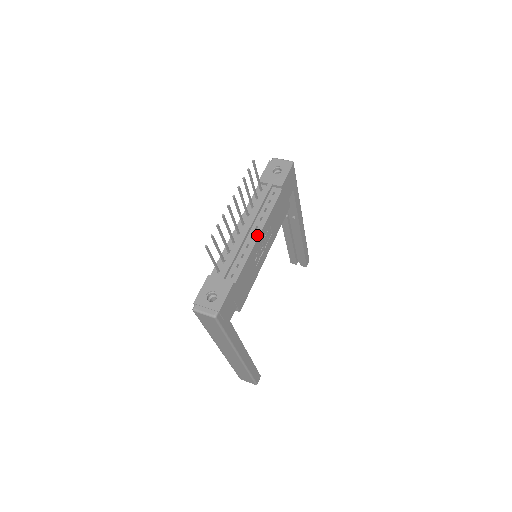
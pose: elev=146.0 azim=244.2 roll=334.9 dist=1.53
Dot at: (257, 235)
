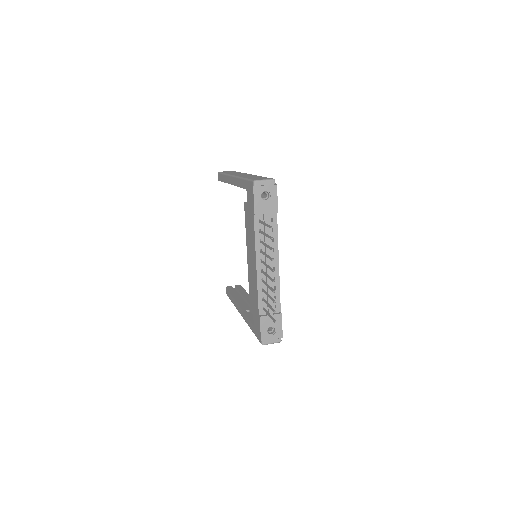
Dot at: (277, 266)
